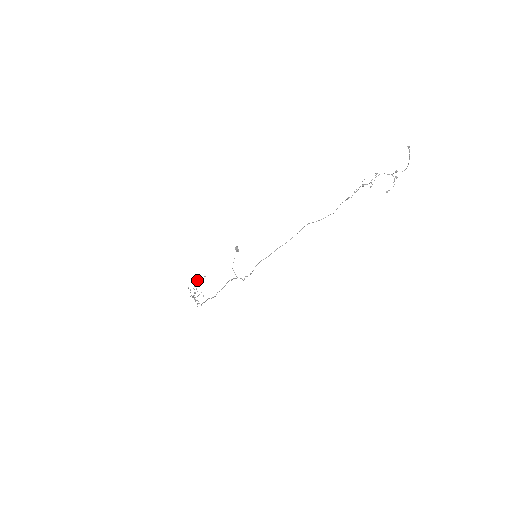
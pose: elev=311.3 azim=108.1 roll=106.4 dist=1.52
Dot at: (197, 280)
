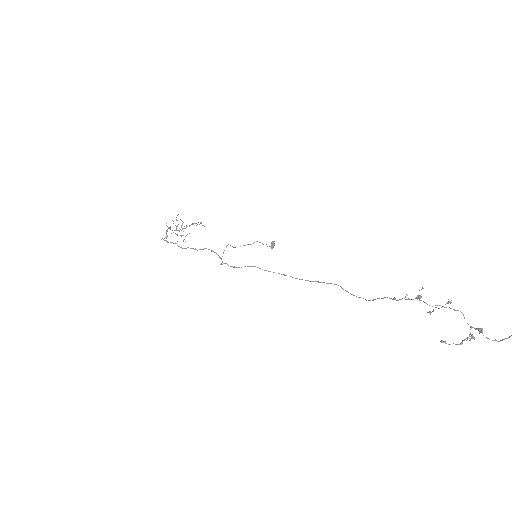
Dot at: occluded
